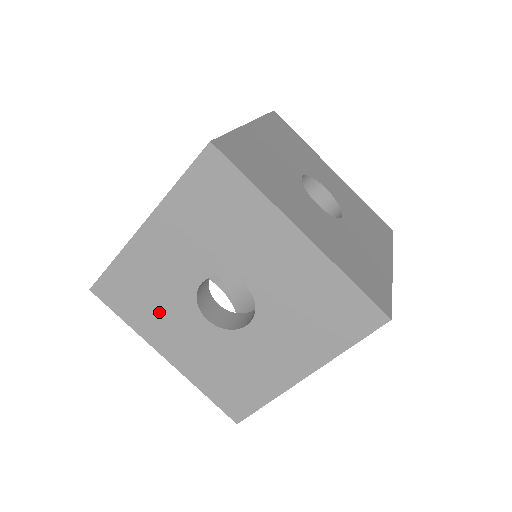
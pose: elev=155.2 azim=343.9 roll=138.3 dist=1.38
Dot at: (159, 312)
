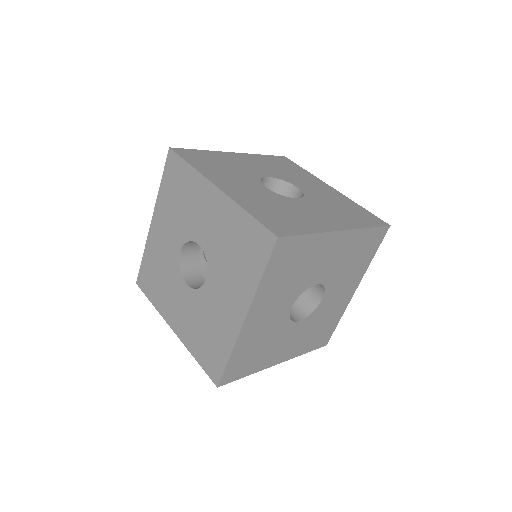
Dot at: (269, 348)
